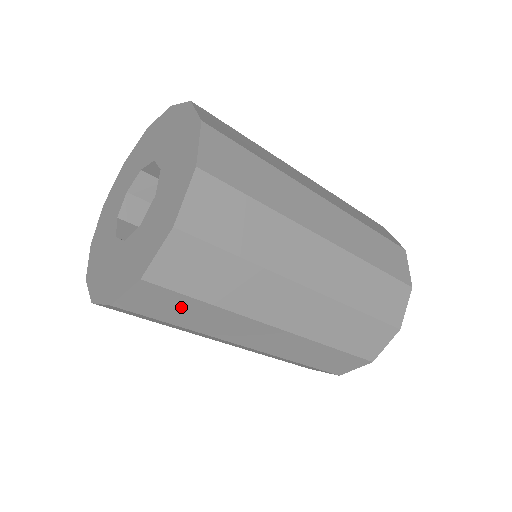
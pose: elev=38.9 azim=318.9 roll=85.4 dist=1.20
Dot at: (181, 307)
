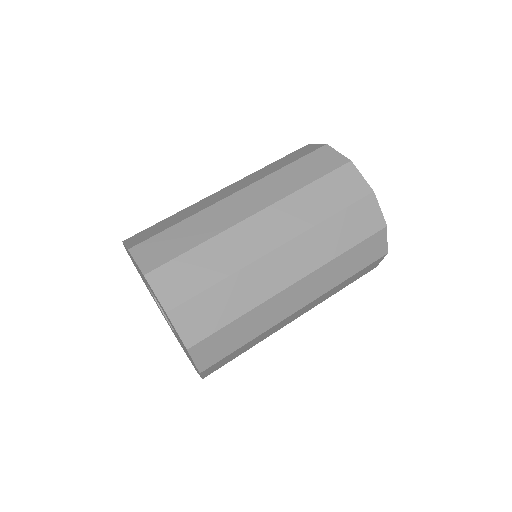
Dot at: (234, 354)
